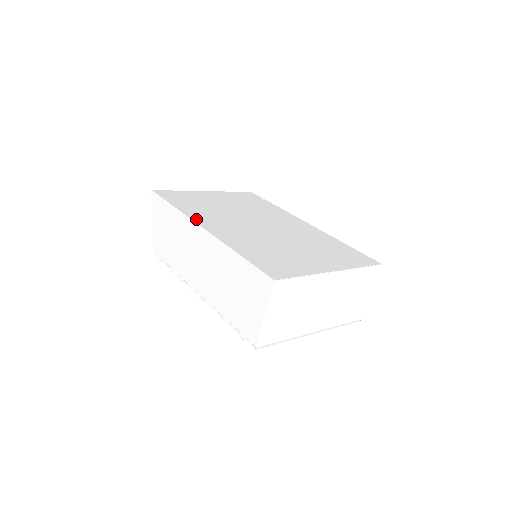
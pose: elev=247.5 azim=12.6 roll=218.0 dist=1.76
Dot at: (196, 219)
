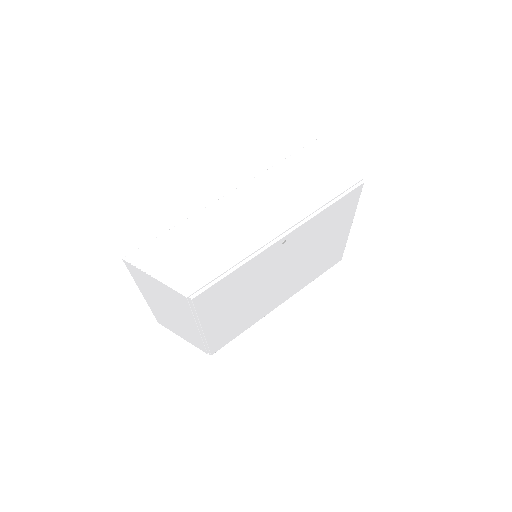
Dot at: occluded
